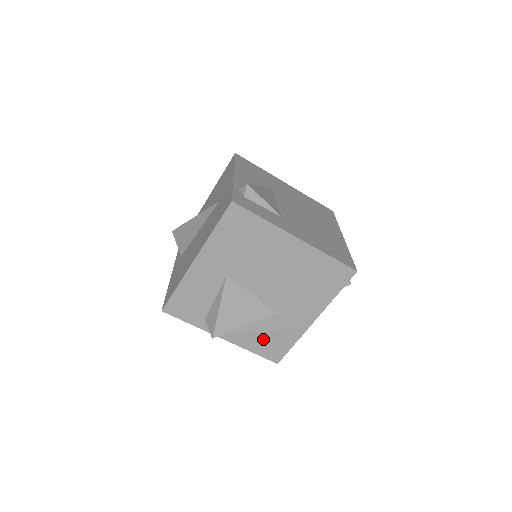
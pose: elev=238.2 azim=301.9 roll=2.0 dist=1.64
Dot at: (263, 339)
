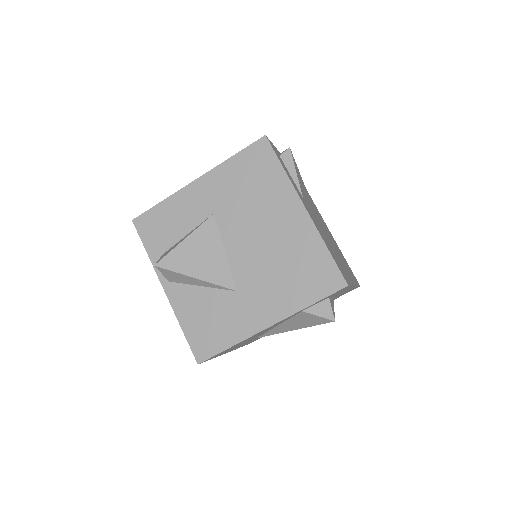
Dot at: (203, 317)
